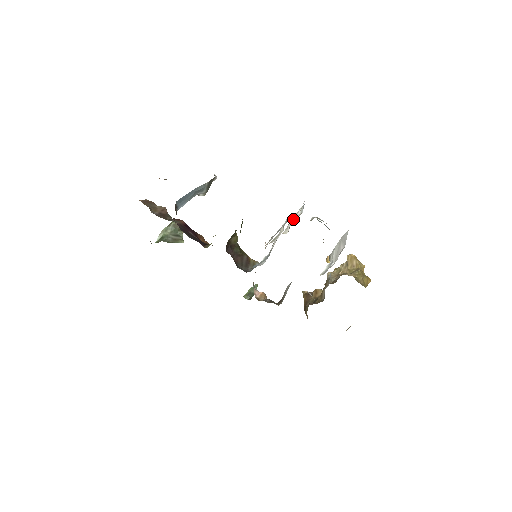
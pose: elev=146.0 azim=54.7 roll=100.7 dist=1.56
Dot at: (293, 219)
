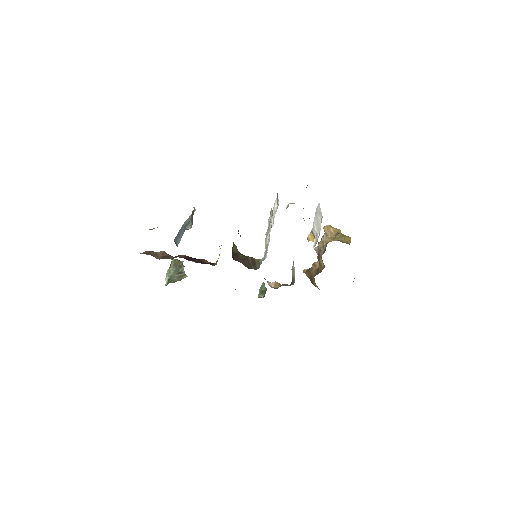
Dot at: (273, 213)
